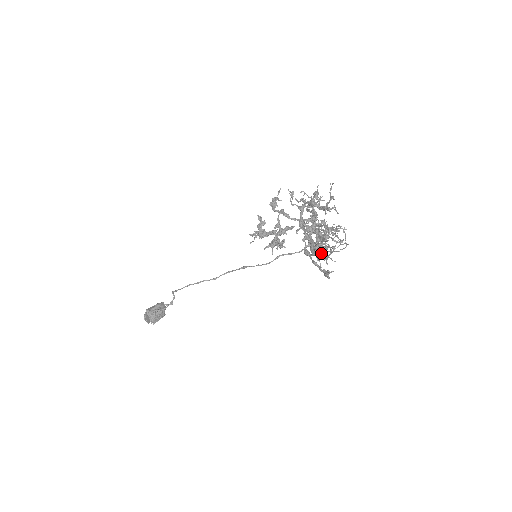
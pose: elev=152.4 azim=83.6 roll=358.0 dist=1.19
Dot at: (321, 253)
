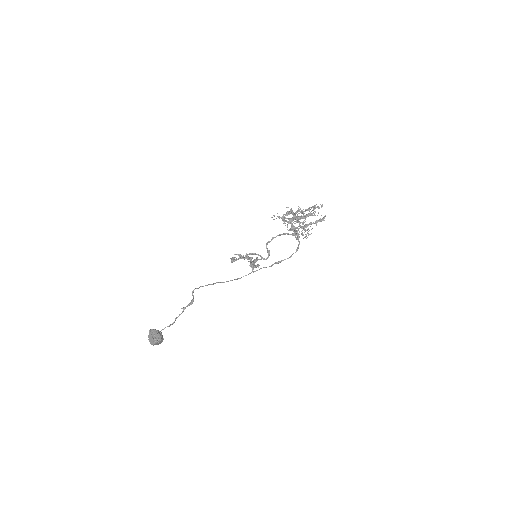
Dot at: (302, 234)
